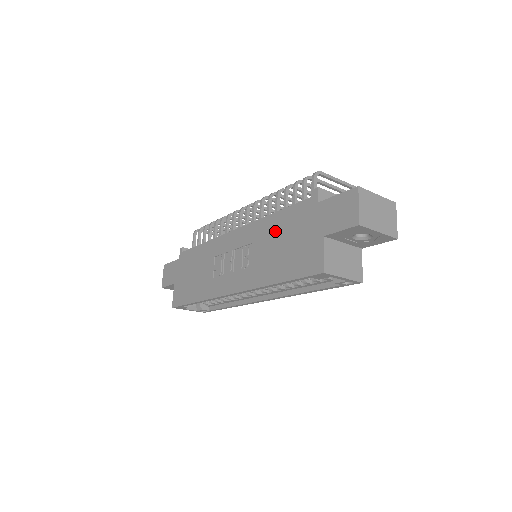
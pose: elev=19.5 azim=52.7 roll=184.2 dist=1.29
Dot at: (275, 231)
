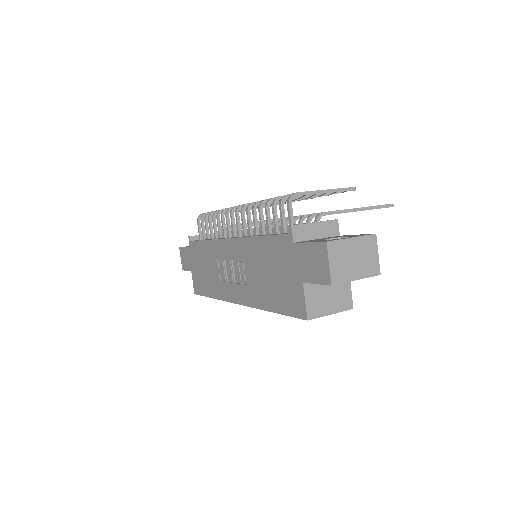
Dot at: (262, 257)
